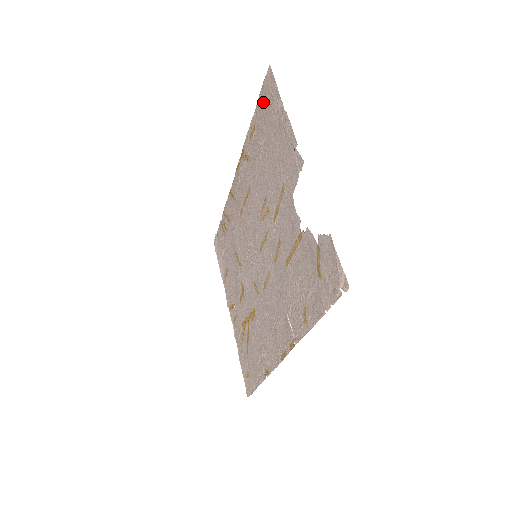
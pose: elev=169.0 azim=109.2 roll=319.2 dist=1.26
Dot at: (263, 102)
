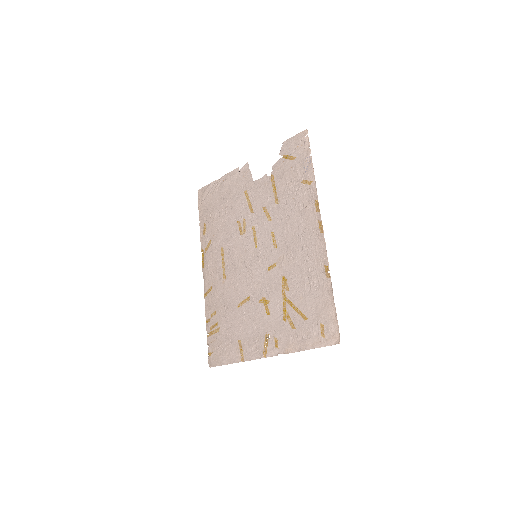
Dot at: (204, 205)
